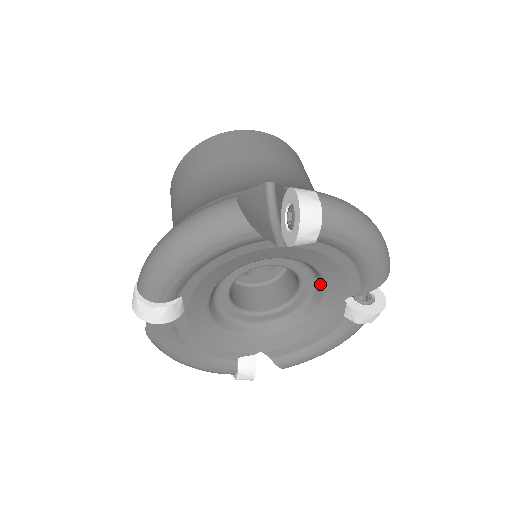
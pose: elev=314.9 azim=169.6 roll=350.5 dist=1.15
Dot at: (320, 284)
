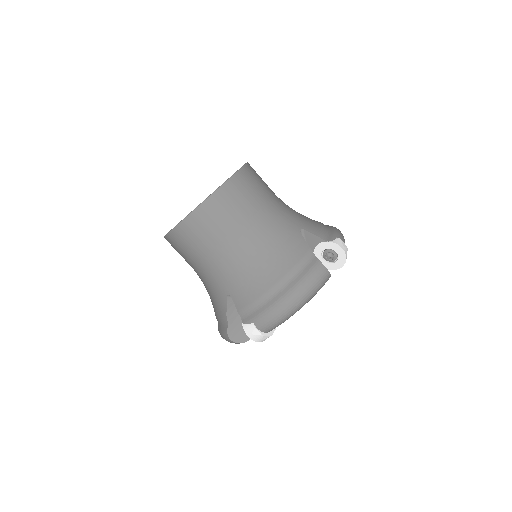
Dot at: occluded
